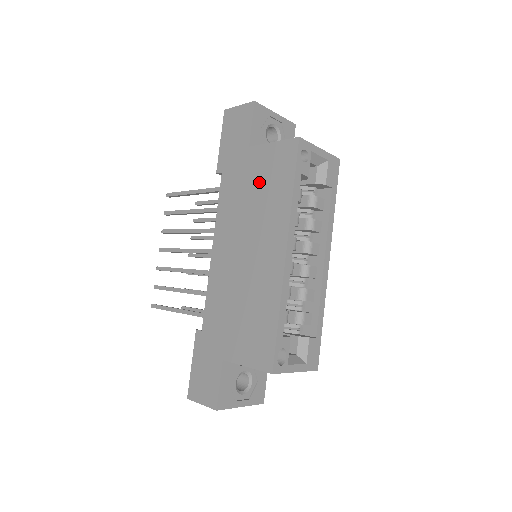
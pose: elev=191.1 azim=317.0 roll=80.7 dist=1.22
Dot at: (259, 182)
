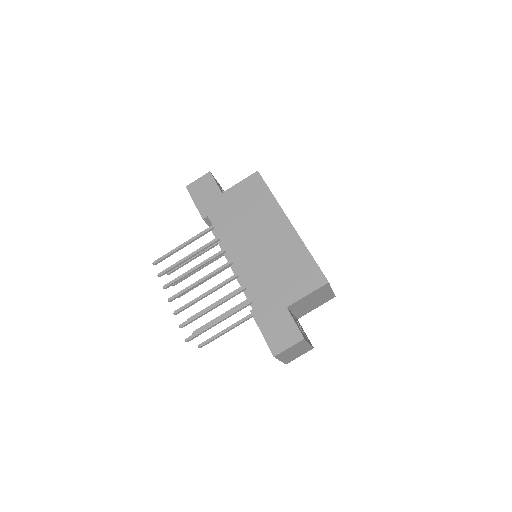
Dot at: (244, 204)
